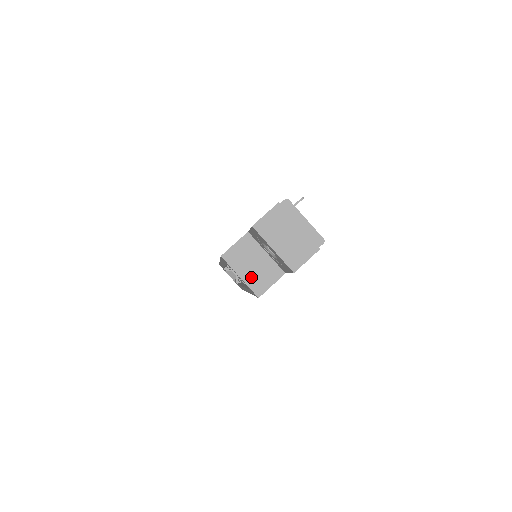
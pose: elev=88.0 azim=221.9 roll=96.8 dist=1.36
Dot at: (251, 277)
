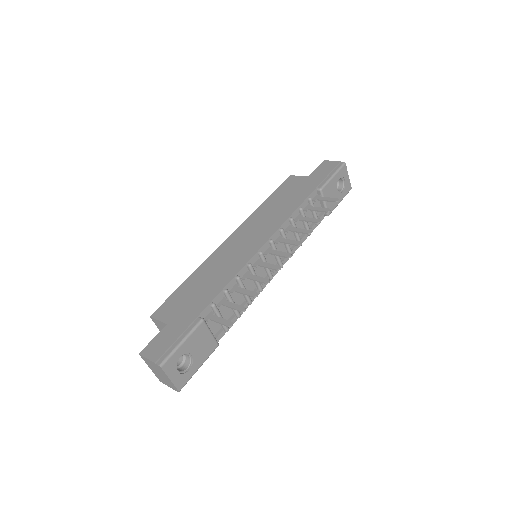
Dot at: occluded
